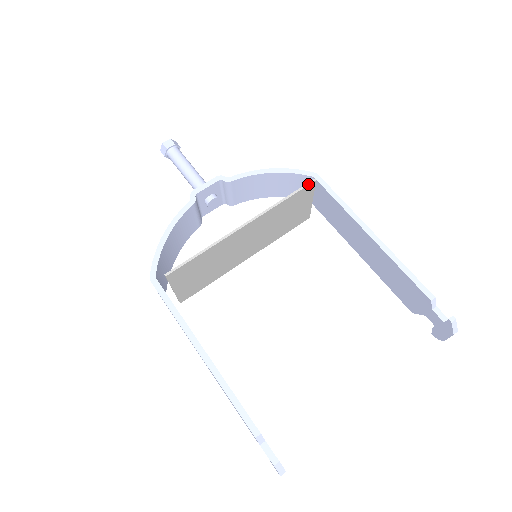
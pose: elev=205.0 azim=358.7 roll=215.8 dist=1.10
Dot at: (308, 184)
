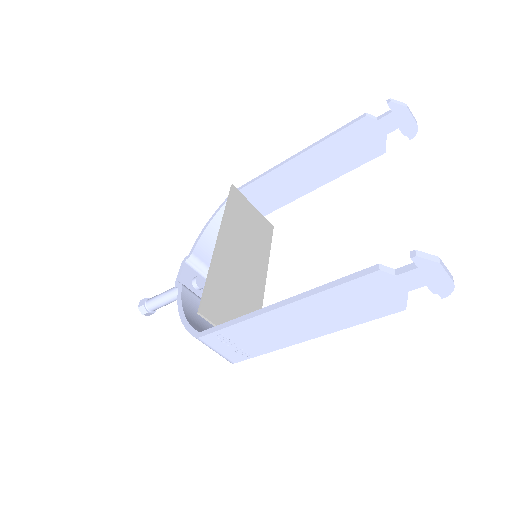
Dot at: (230, 190)
